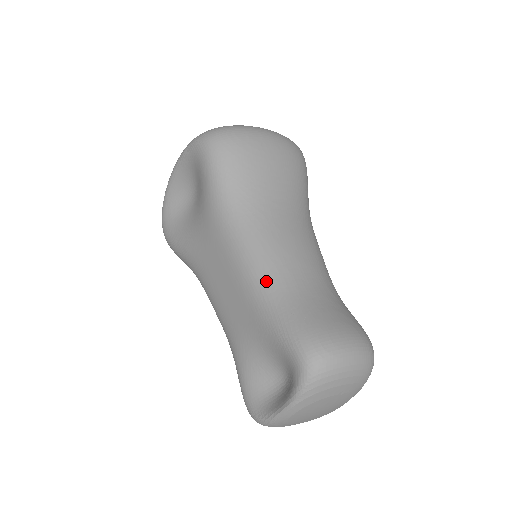
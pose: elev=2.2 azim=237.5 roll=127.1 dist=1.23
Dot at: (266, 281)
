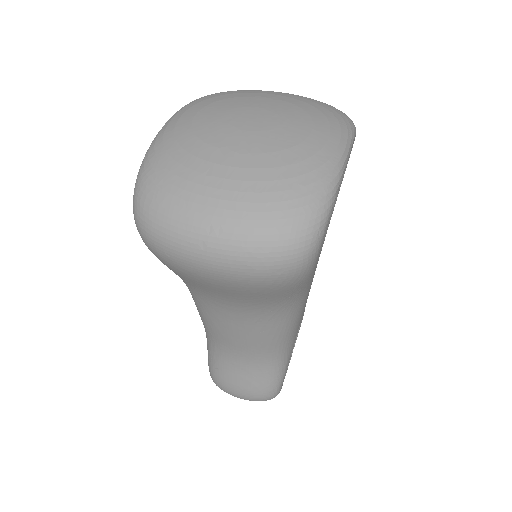
Dot at: (205, 329)
